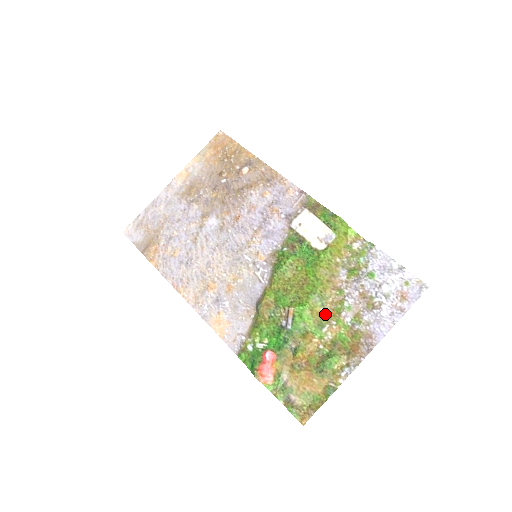
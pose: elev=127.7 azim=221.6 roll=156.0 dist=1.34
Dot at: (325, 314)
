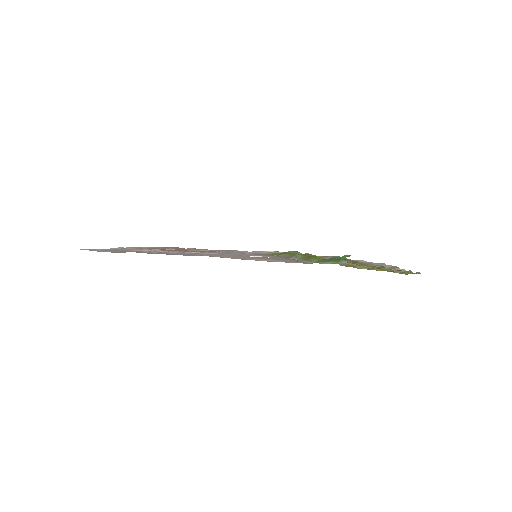
Dot at: (345, 266)
